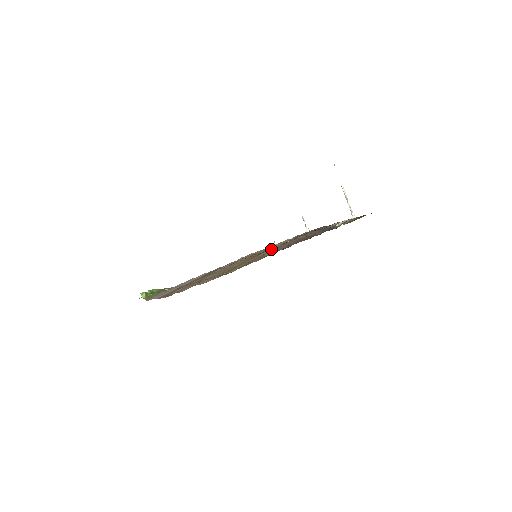
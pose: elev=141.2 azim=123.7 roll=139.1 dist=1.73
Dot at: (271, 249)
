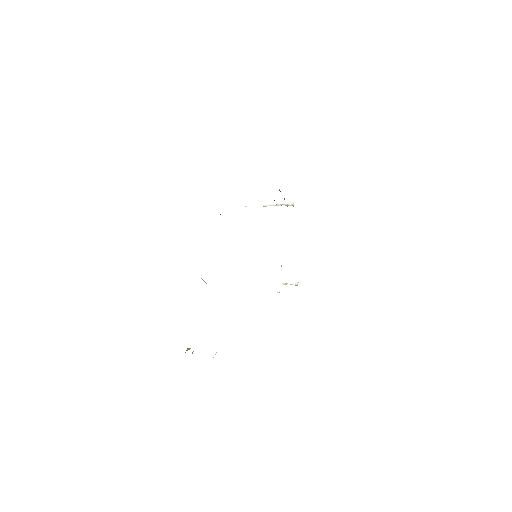
Dot at: occluded
